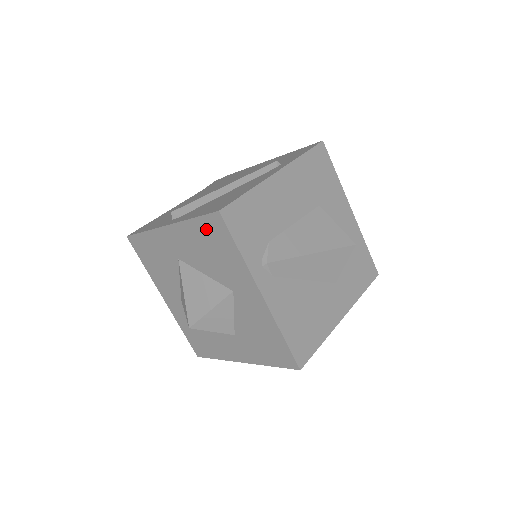
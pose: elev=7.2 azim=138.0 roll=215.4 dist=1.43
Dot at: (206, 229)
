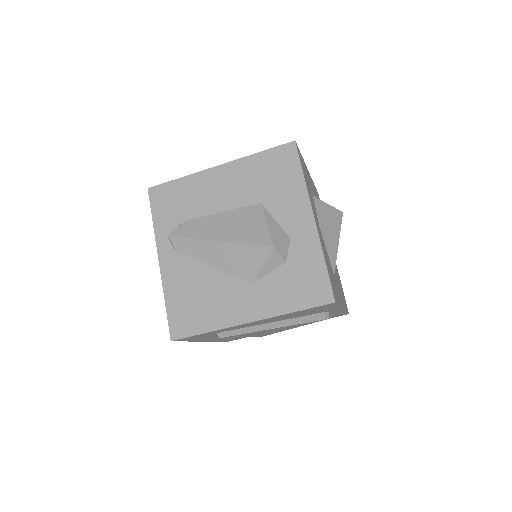
Dot at: occluded
